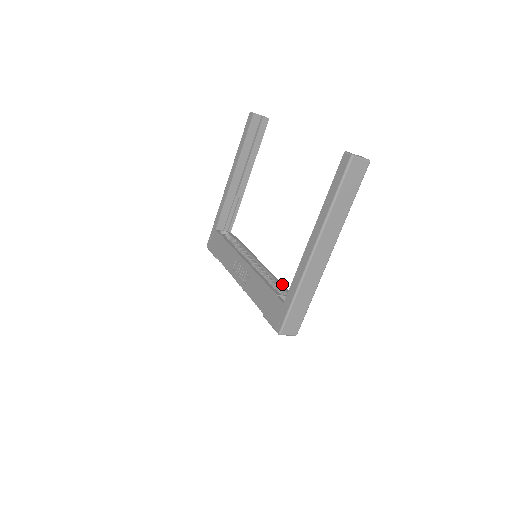
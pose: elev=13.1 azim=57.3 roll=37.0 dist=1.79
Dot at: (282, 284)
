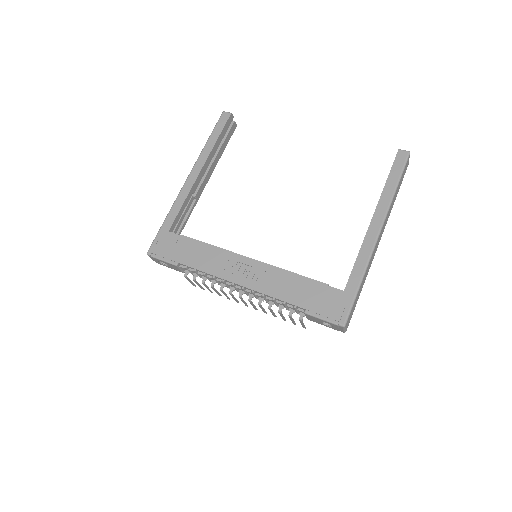
Dot at: occluded
